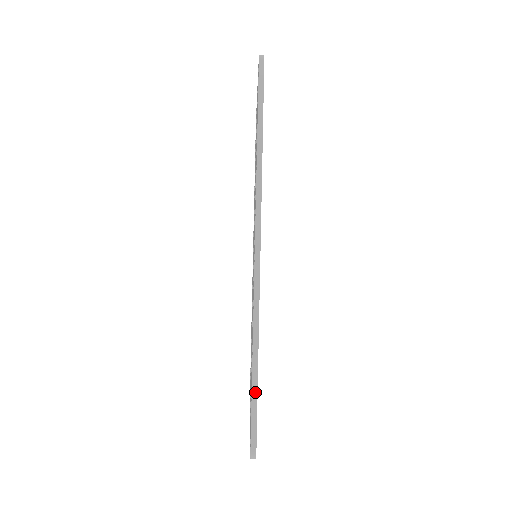
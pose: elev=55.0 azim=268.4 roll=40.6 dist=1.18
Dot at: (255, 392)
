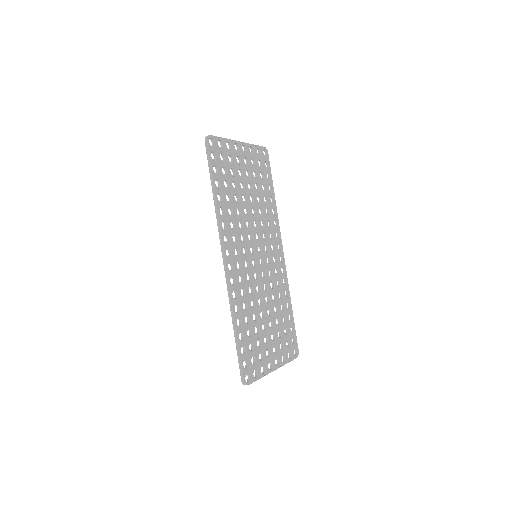
Dot at: (237, 347)
